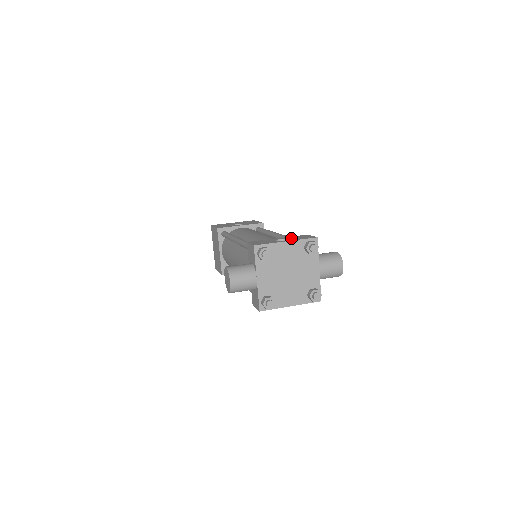
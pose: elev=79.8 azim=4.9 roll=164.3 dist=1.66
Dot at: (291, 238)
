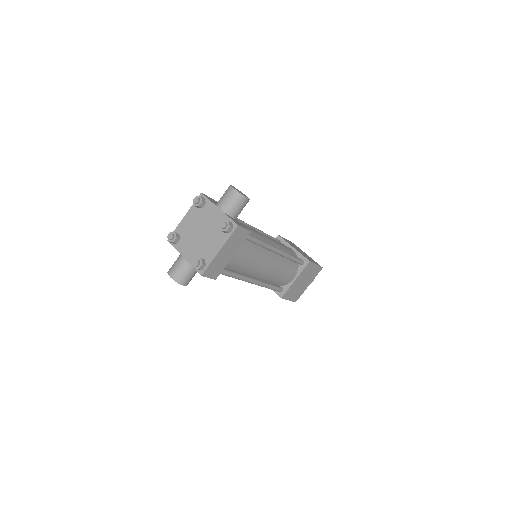
Dot at: occluded
